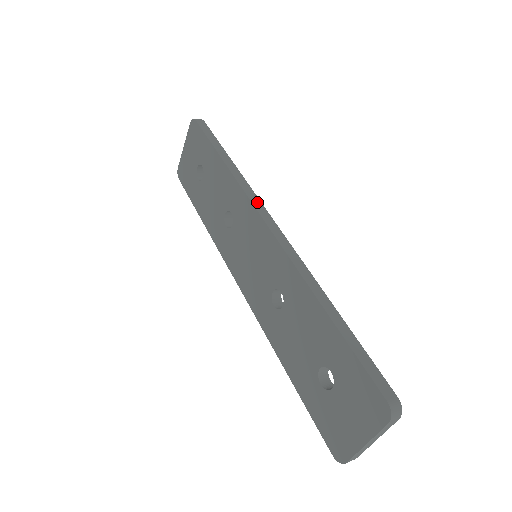
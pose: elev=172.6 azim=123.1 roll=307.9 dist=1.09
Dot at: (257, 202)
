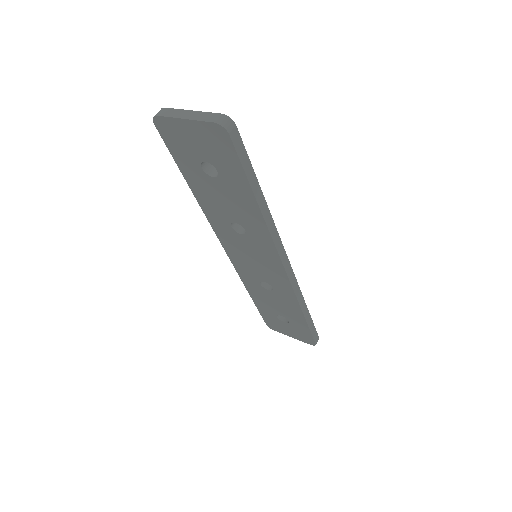
Dot at: (281, 247)
